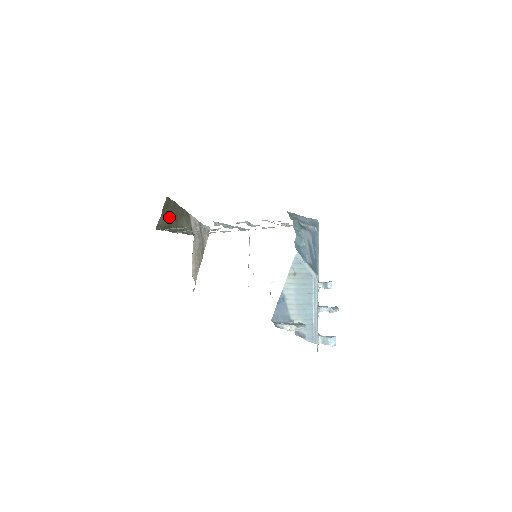
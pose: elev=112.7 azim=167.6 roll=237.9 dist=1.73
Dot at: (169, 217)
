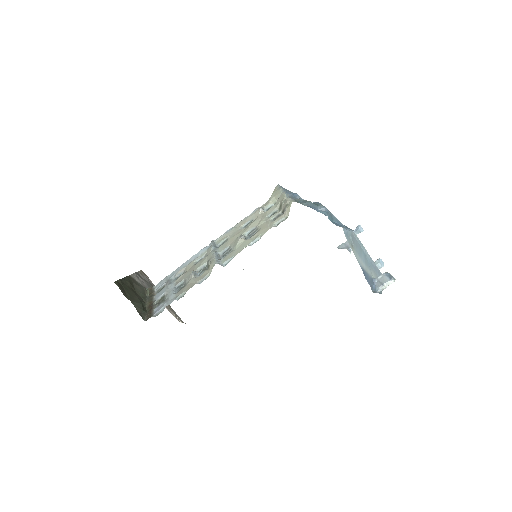
Dot at: (134, 298)
